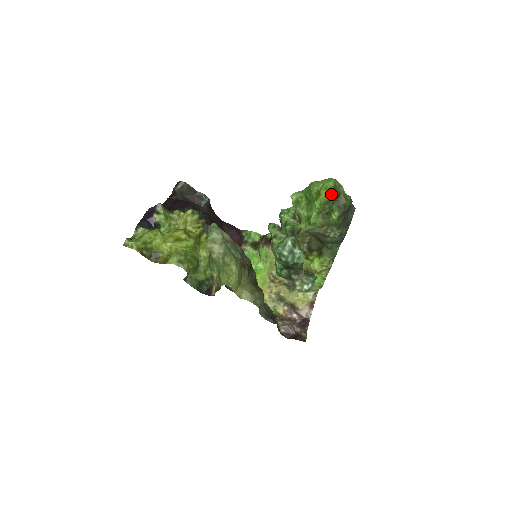
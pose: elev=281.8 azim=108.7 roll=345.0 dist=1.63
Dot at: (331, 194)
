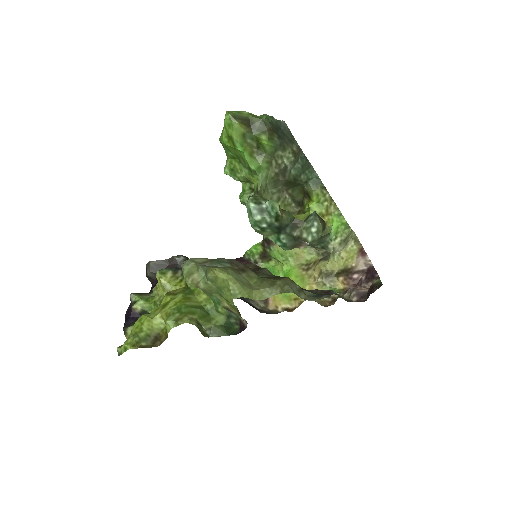
Dot at: (238, 125)
